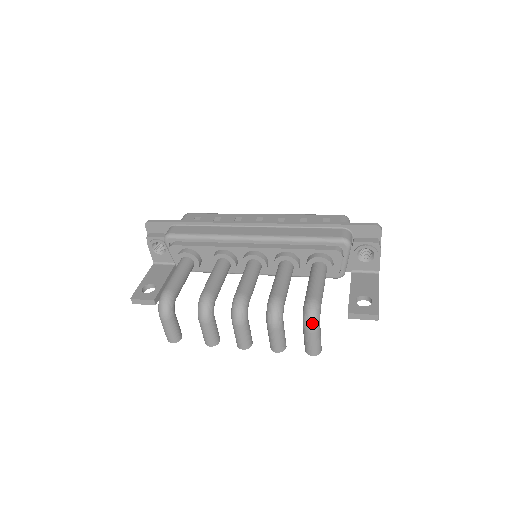
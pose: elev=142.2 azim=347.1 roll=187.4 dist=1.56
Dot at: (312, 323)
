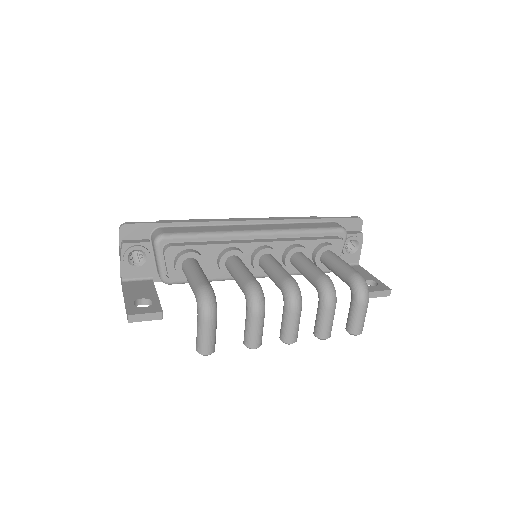
Dot at: (366, 294)
